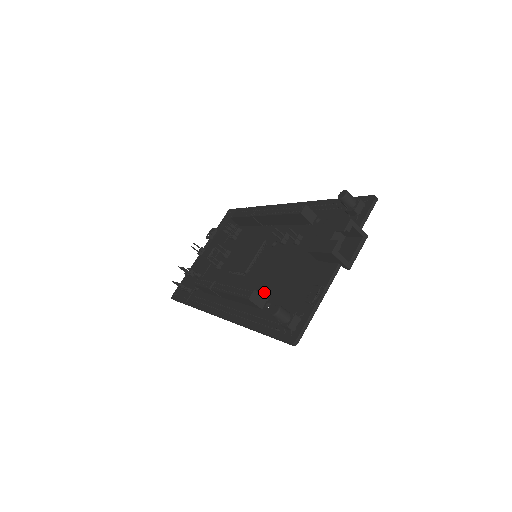
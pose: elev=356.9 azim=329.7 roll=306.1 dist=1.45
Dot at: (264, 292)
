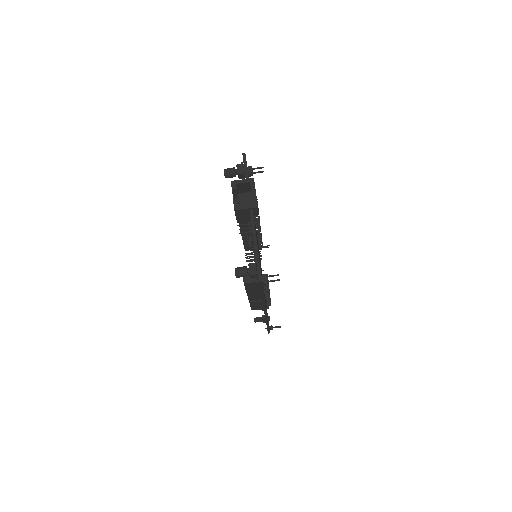
Dot at: occluded
